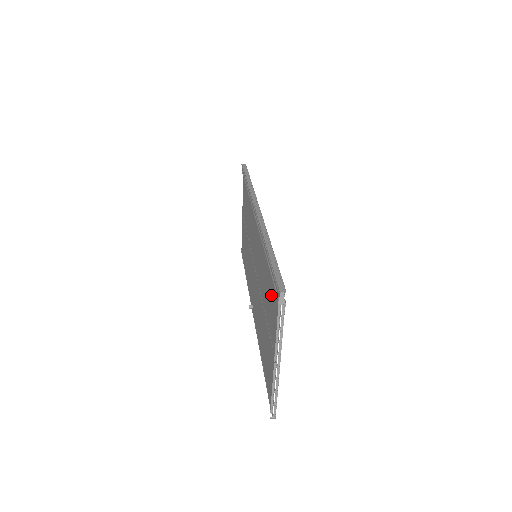
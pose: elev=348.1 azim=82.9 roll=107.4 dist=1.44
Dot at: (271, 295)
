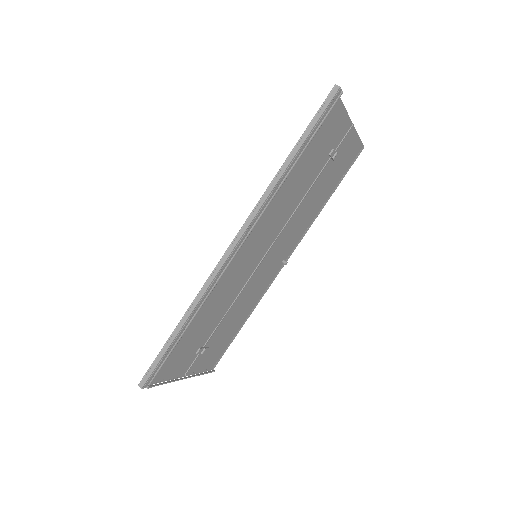
Dot at: (182, 348)
